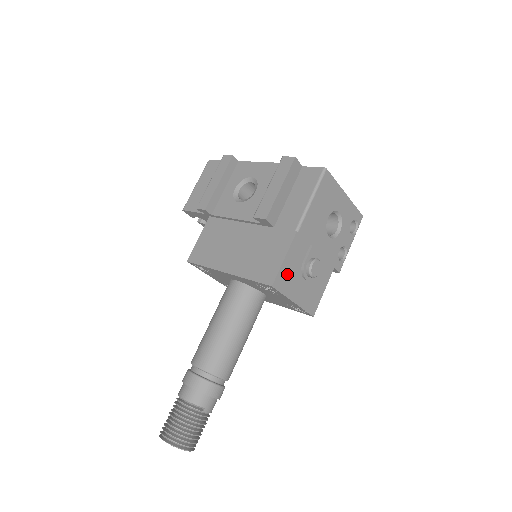
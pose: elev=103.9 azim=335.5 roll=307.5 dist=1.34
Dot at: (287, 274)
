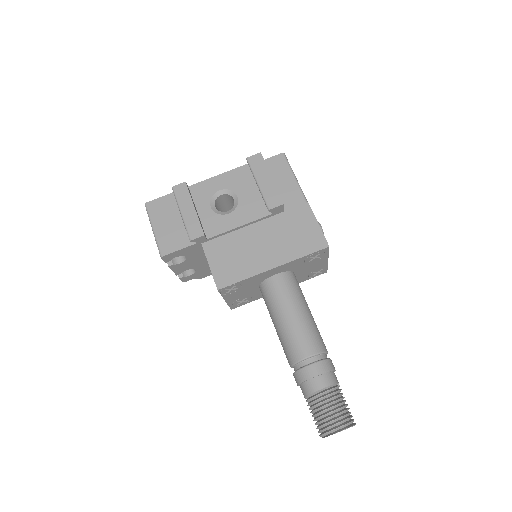
Dot at: occluded
